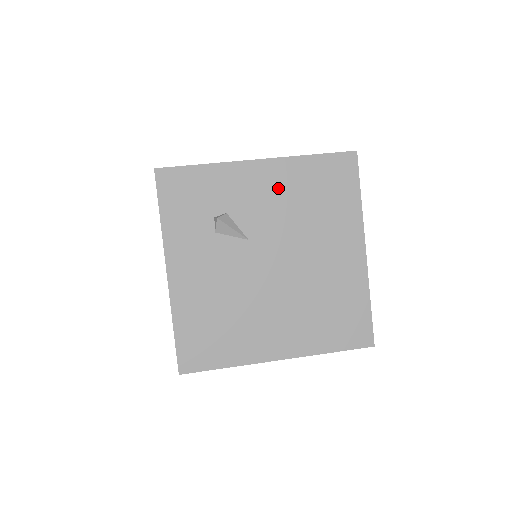
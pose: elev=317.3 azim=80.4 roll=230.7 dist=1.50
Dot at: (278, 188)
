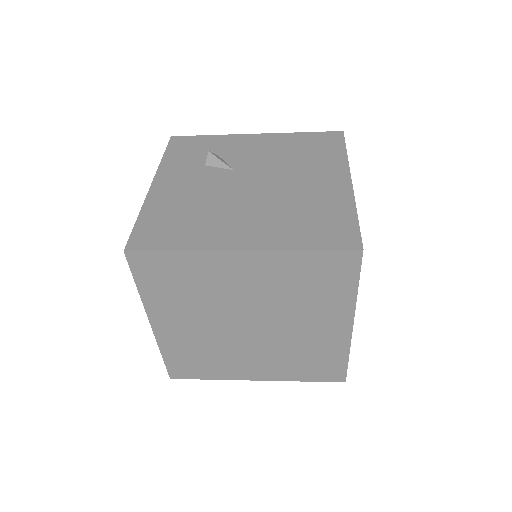
Dot at: (269, 146)
